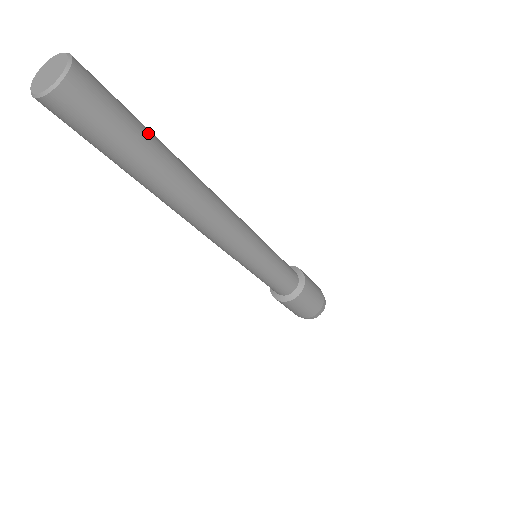
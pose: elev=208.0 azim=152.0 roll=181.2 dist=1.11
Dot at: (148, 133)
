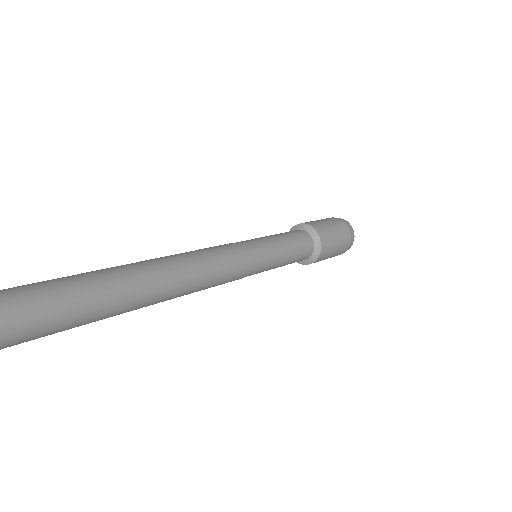
Dot at: (70, 296)
